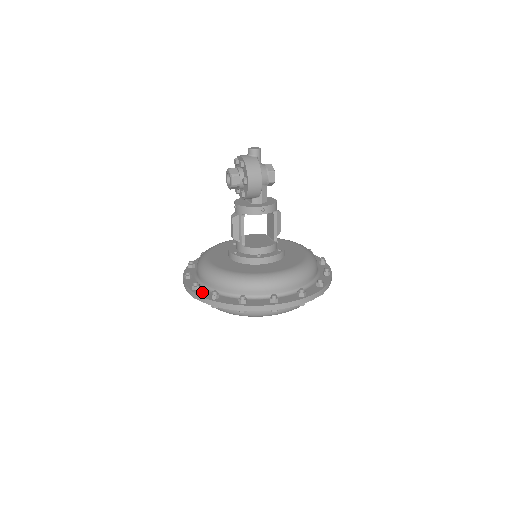
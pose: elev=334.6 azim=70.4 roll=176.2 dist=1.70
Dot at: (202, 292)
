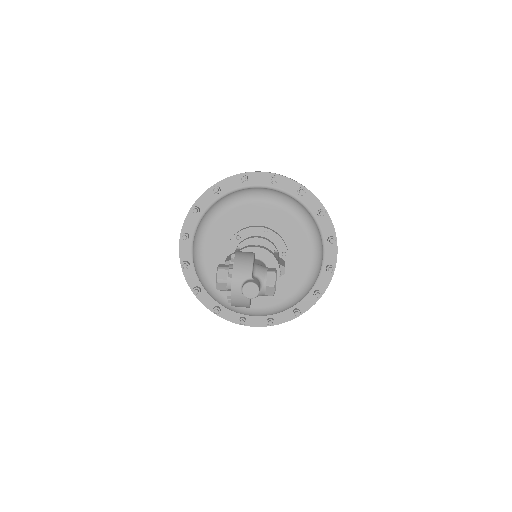
Dot at: (189, 274)
